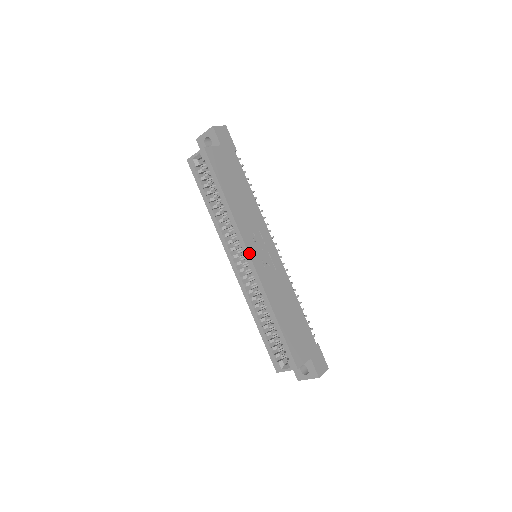
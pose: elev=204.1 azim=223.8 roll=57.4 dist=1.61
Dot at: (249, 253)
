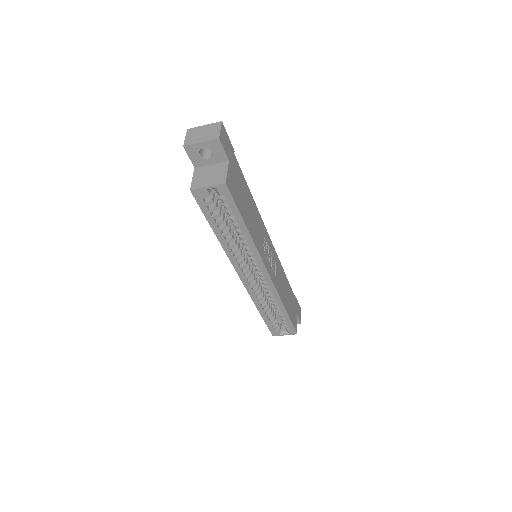
Dot at: (268, 271)
